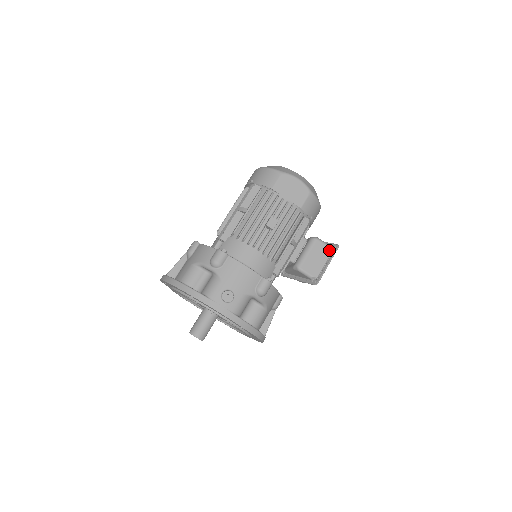
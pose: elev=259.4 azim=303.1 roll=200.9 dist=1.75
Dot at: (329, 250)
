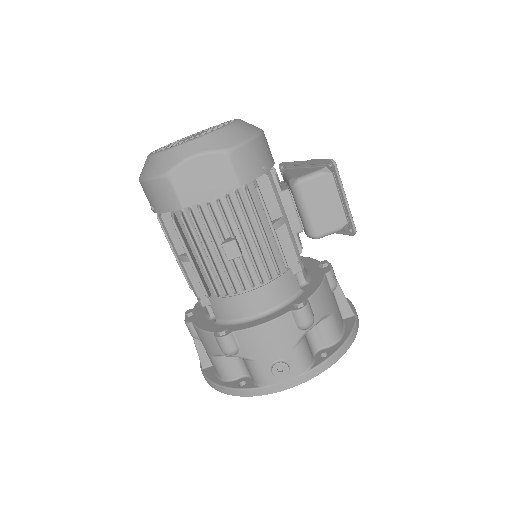
Dot at: (327, 177)
